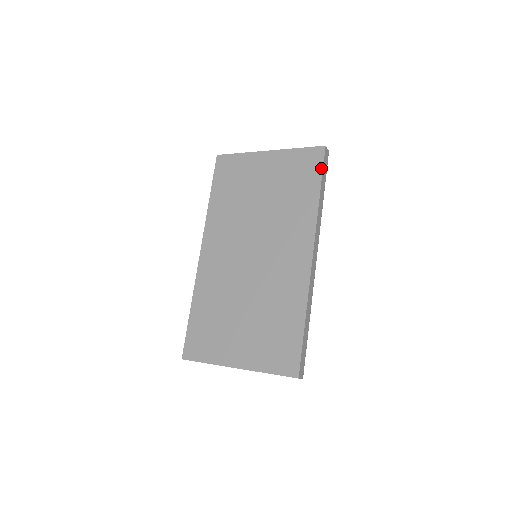
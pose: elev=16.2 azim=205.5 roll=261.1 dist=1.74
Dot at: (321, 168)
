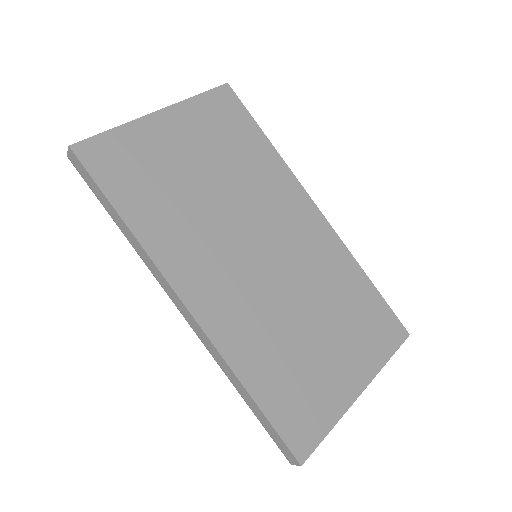
Dot at: (245, 110)
